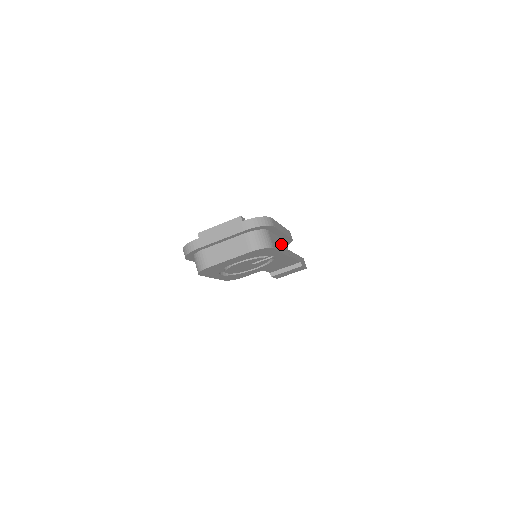
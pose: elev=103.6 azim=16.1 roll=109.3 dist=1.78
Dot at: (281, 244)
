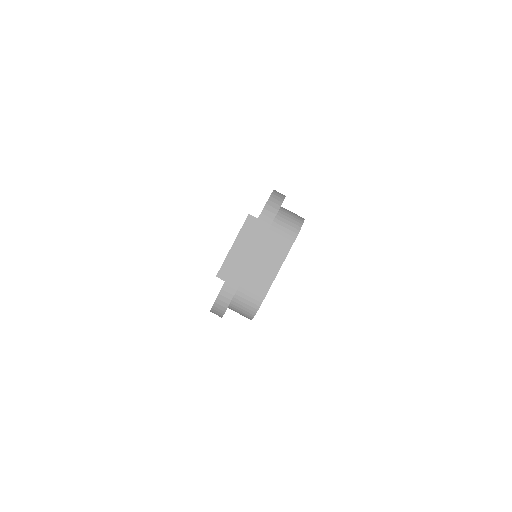
Dot at: occluded
